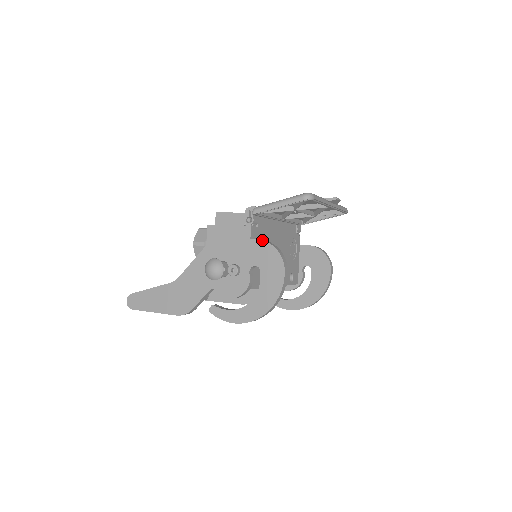
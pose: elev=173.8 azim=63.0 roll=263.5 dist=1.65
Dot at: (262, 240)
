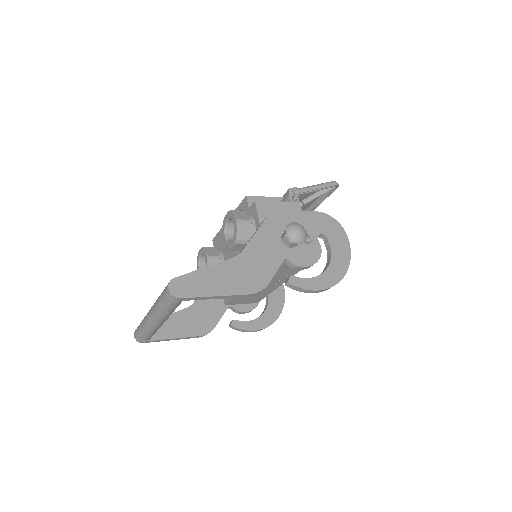
Dot at: (321, 212)
